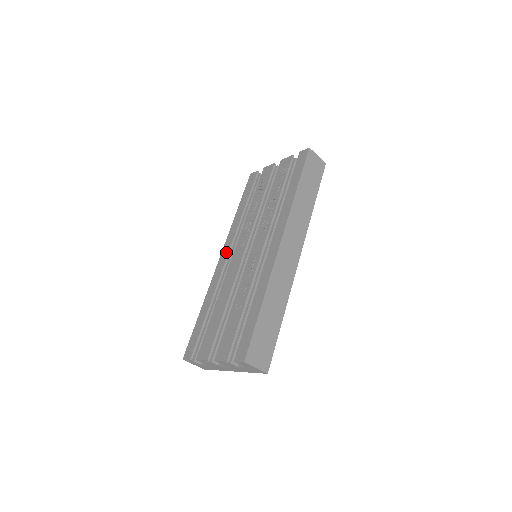
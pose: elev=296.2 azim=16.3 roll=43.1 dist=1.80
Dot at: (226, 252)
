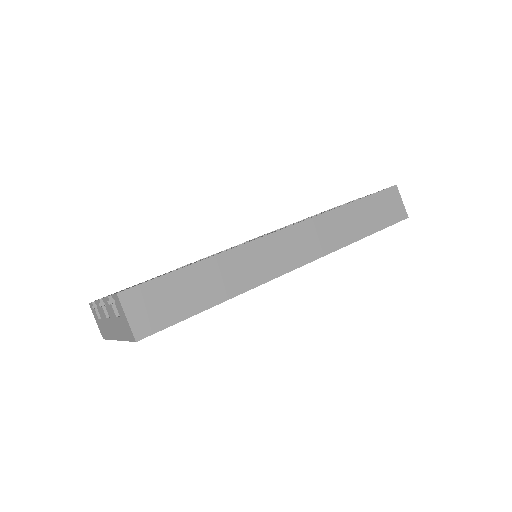
Dot at: occluded
